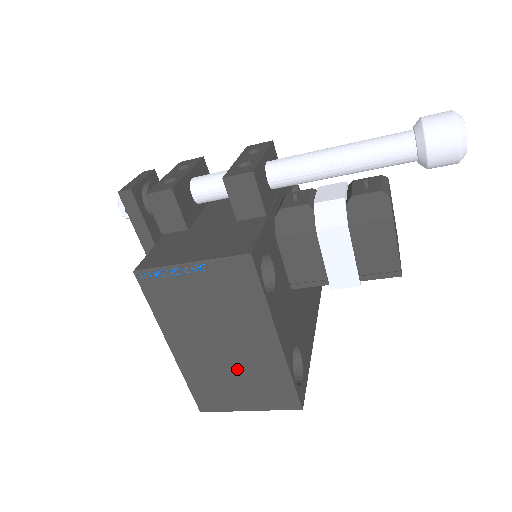
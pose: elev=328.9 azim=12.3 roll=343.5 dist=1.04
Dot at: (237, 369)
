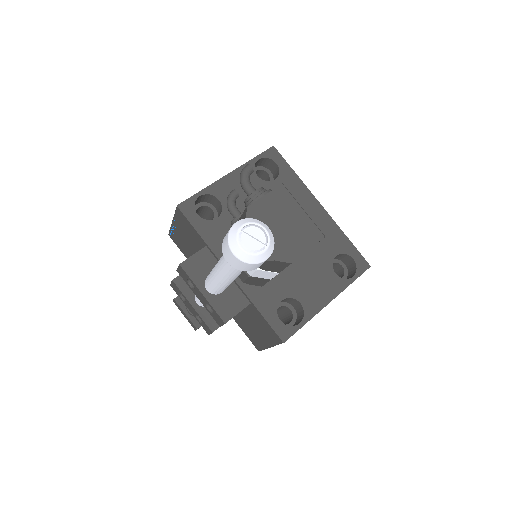
Dot at: occluded
